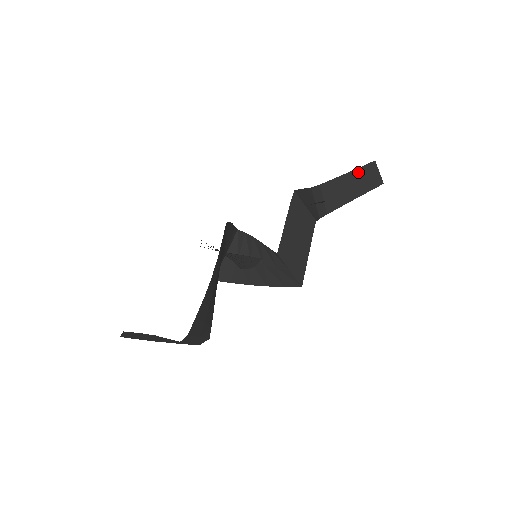
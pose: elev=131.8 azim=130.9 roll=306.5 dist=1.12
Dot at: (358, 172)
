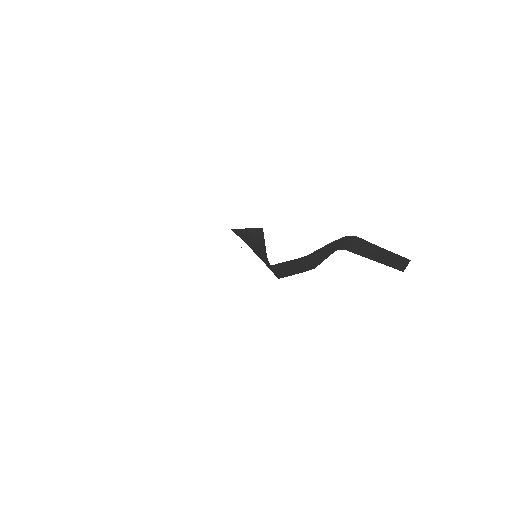
Dot at: (392, 254)
